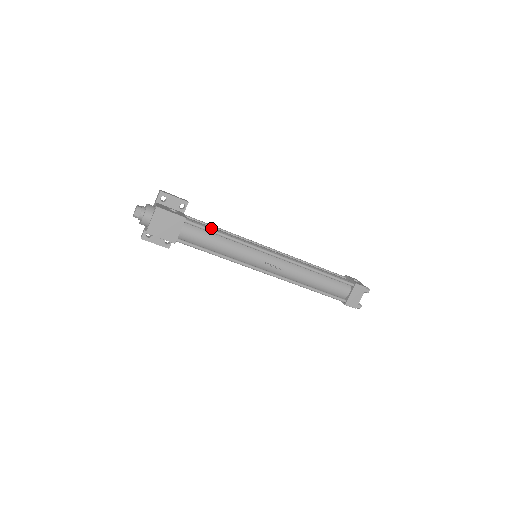
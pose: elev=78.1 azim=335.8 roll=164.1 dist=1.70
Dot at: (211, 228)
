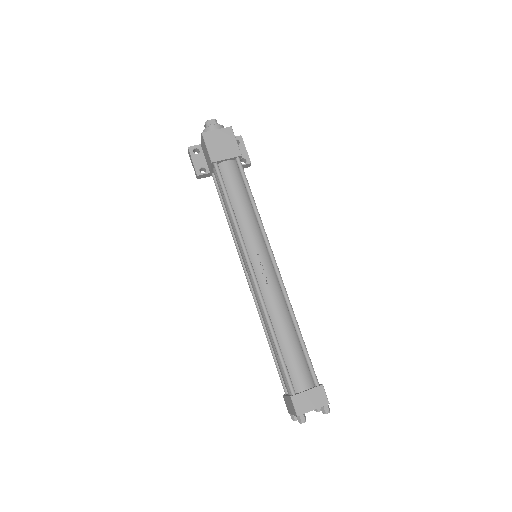
Dot at: occluded
